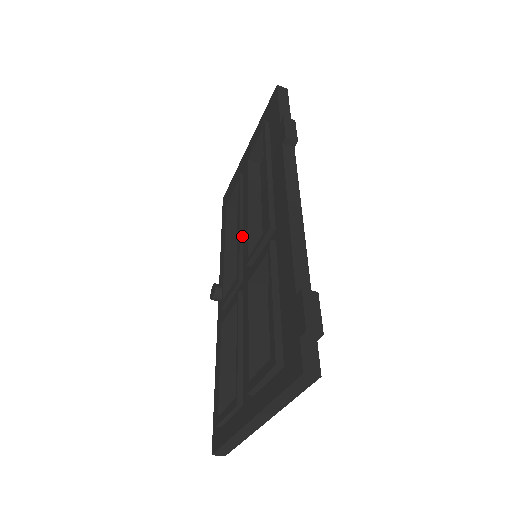
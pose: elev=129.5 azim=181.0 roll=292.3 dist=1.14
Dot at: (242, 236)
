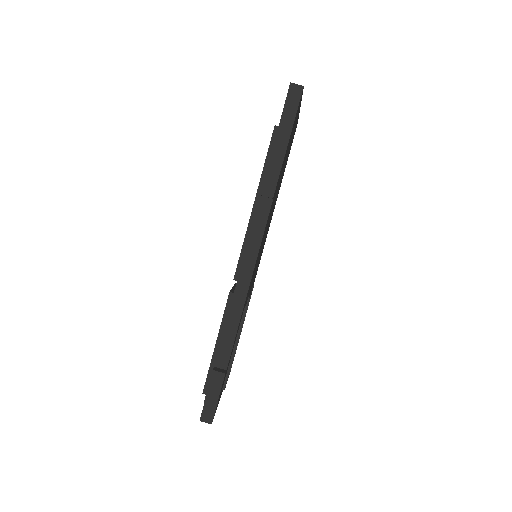
Dot at: occluded
